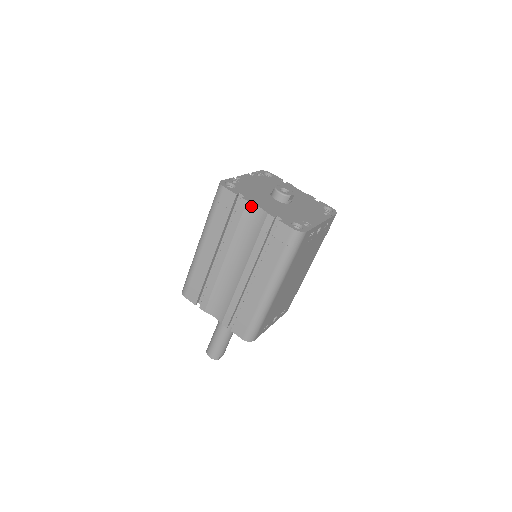
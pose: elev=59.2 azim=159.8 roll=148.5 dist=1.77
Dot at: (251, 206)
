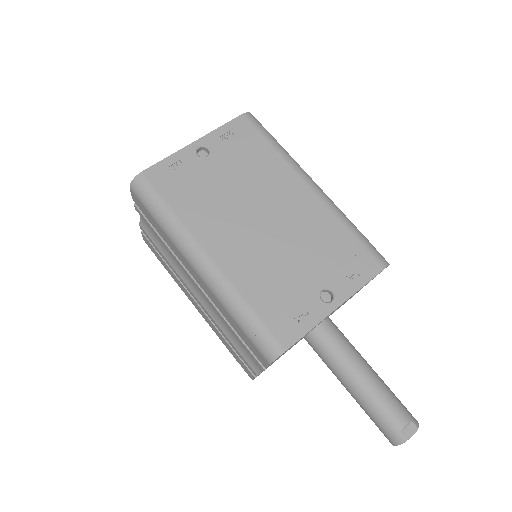
Dot at: (142, 223)
